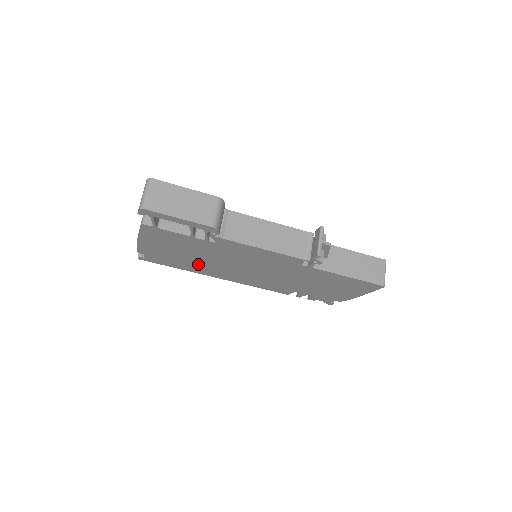
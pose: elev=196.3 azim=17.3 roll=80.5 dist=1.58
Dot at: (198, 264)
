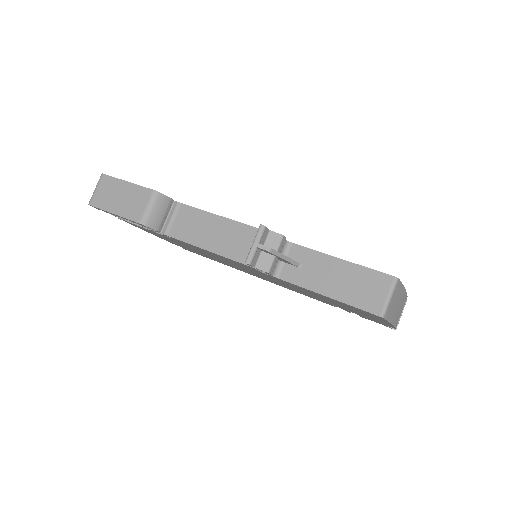
Dot at: (217, 260)
